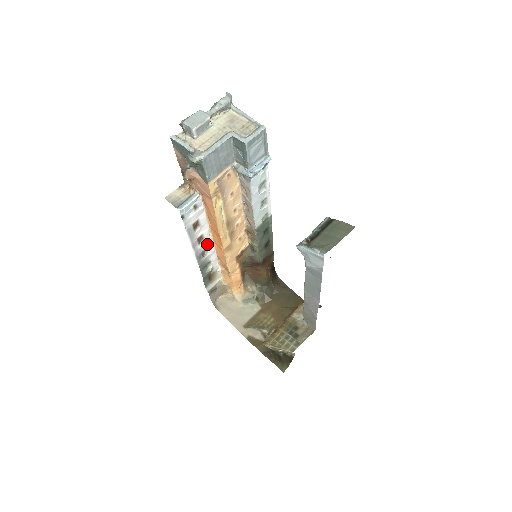
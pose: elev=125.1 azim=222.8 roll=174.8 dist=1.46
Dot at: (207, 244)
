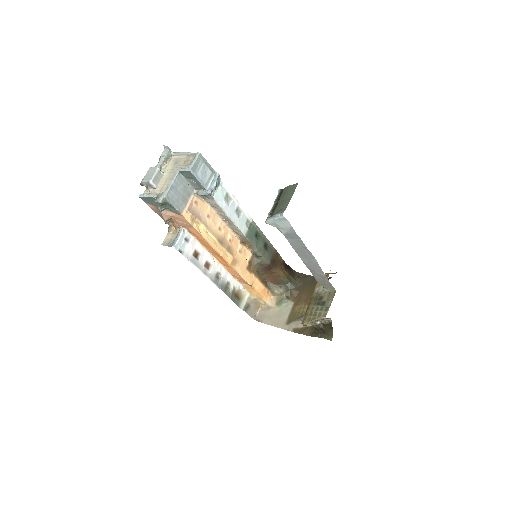
Dot at: (216, 268)
